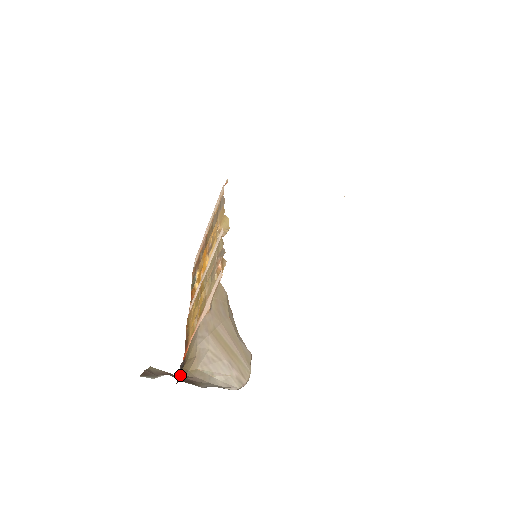
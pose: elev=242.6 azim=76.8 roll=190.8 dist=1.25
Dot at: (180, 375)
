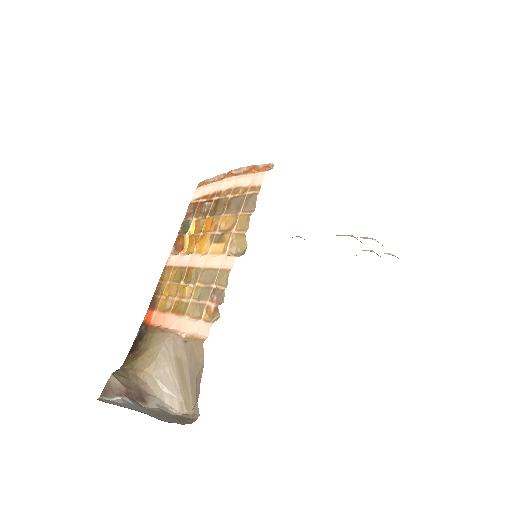
Dot at: (135, 371)
